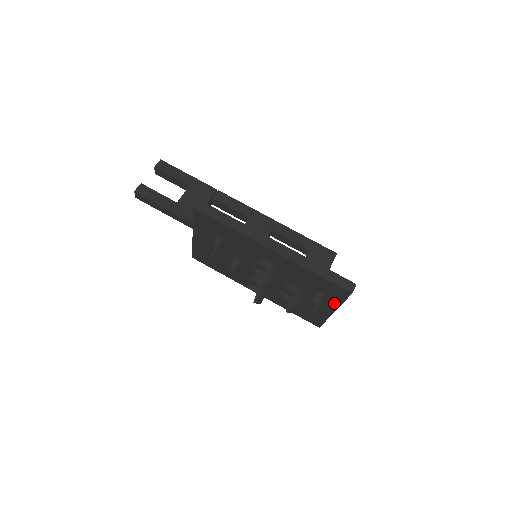
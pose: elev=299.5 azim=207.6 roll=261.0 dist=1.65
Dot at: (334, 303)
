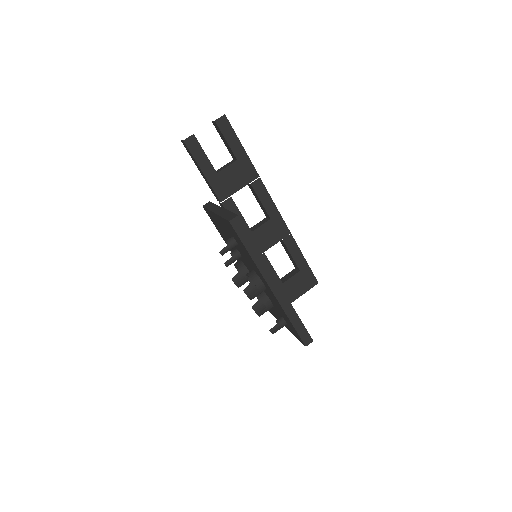
Dot at: (290, 330)
